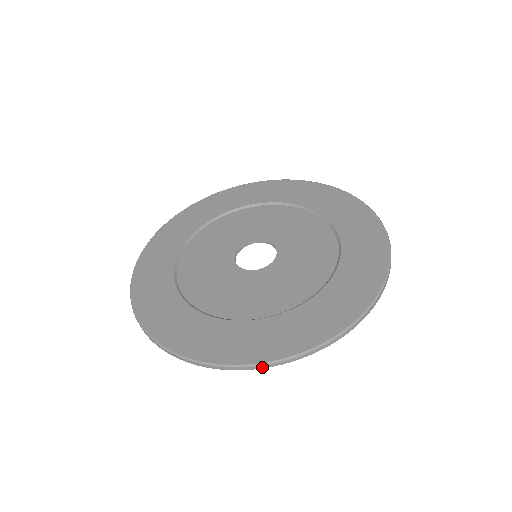
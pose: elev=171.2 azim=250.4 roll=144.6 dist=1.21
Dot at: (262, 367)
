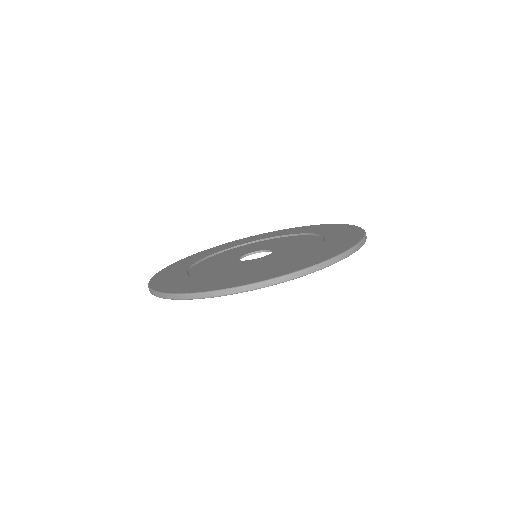
Dot at: (194, 297)
